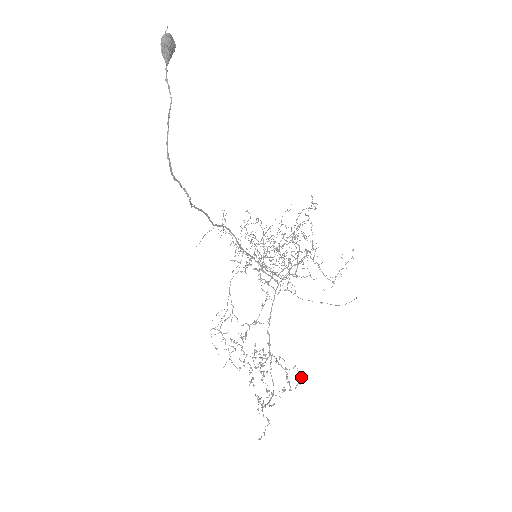
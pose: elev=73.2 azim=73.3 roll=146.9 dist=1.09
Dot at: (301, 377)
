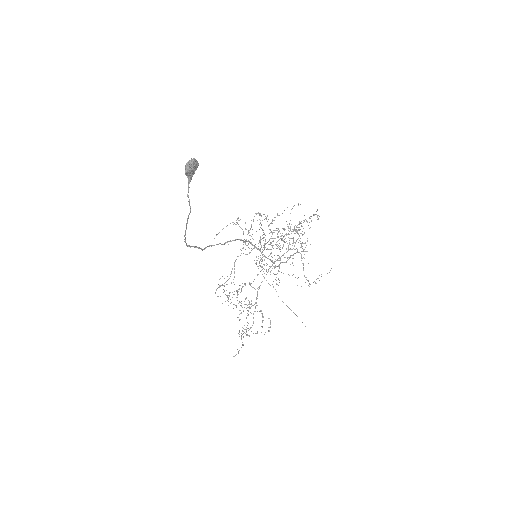
Dot at: occluded
